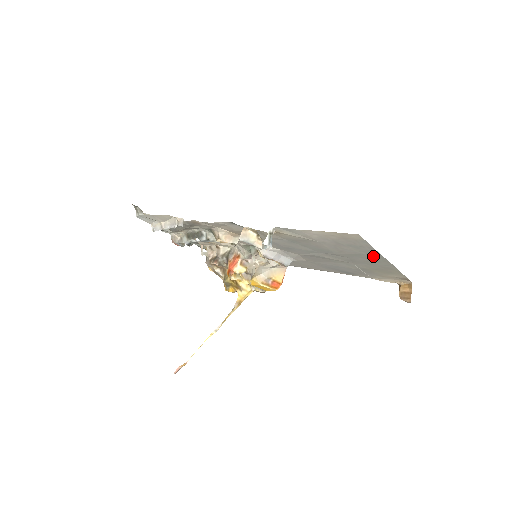
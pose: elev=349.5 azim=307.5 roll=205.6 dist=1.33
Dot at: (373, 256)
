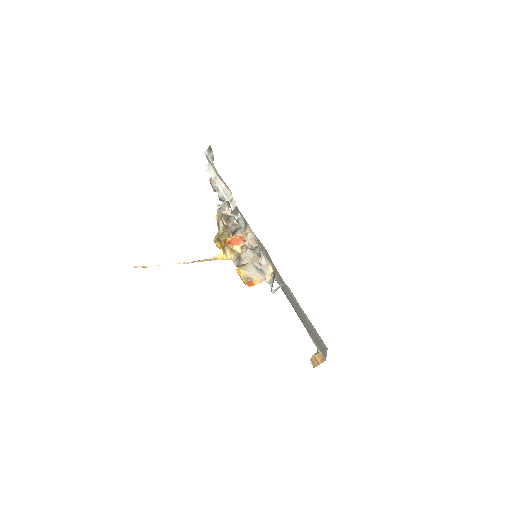
Dot at: occluded
